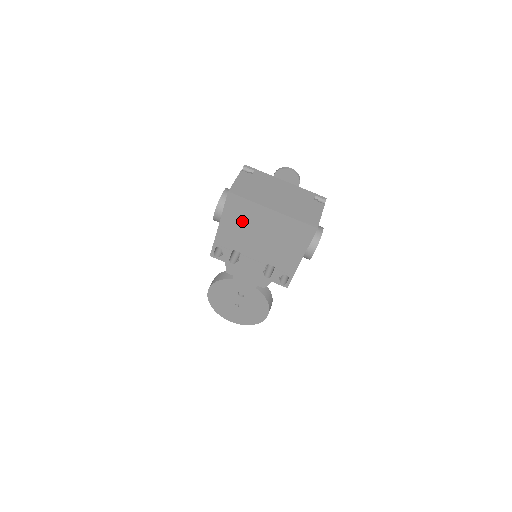
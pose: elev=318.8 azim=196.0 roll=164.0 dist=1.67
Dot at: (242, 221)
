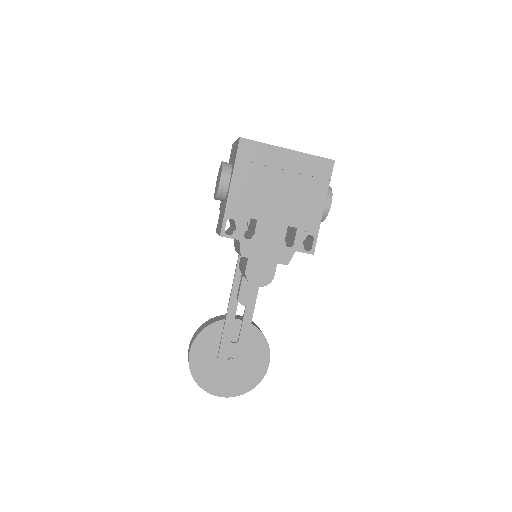
Dot at: (256, 173)
